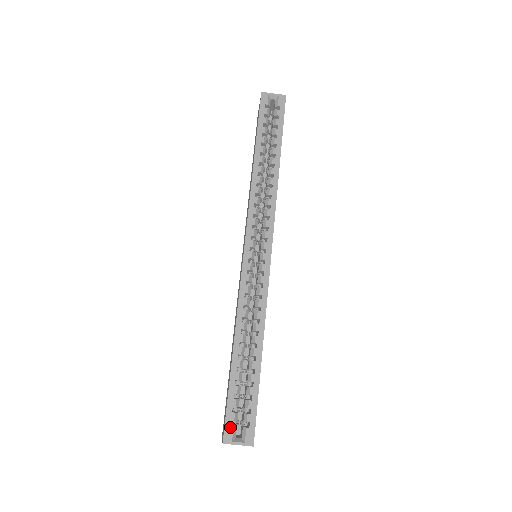
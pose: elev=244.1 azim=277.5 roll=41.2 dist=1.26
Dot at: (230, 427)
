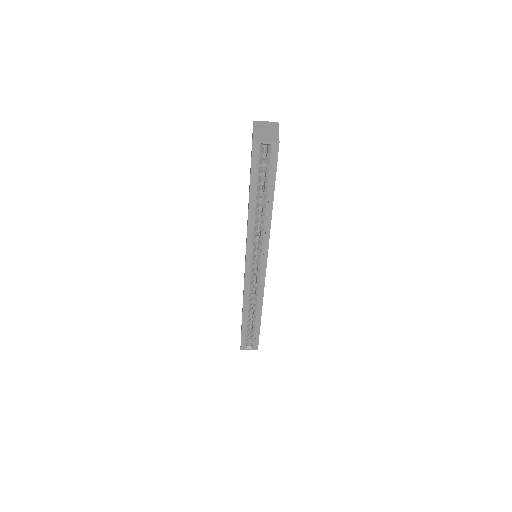
Dot at: (244, 344)
